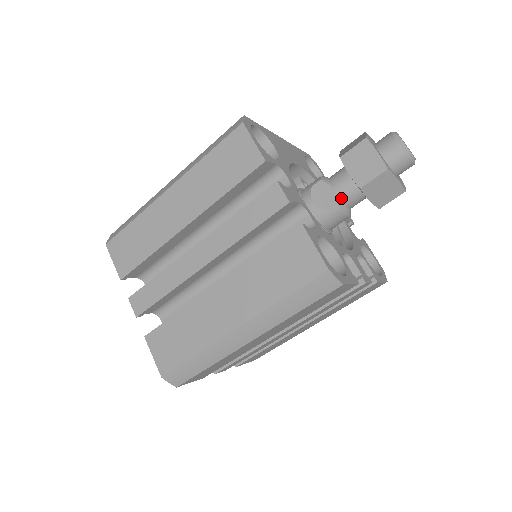
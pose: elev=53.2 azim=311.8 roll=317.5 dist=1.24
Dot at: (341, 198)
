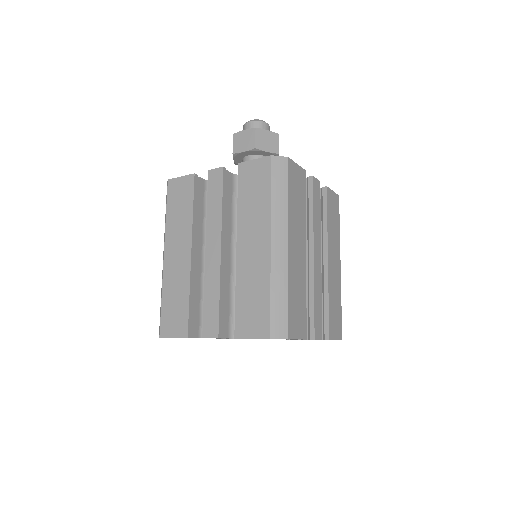
Dot at: occluded
